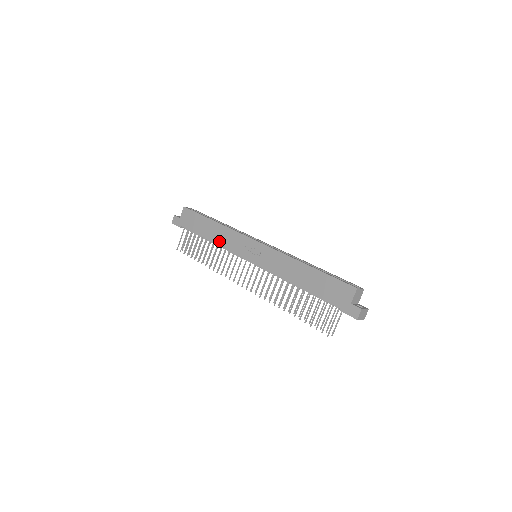
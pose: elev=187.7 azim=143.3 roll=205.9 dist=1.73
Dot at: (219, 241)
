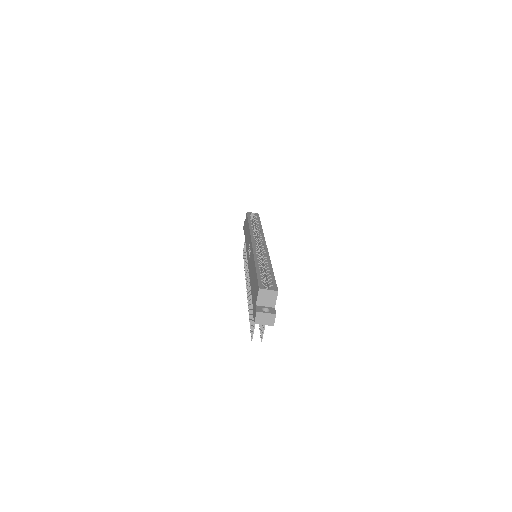
Dot at: (246, 242)
